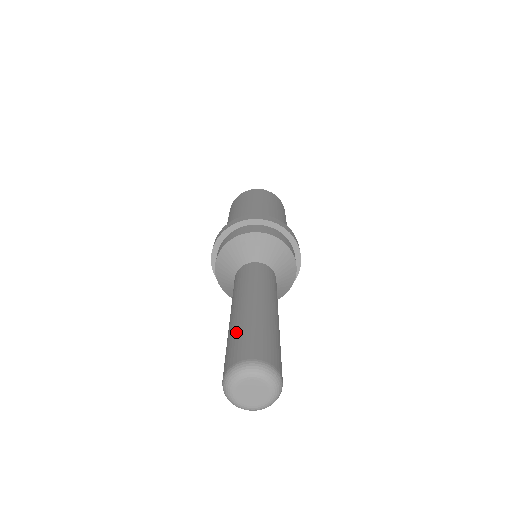
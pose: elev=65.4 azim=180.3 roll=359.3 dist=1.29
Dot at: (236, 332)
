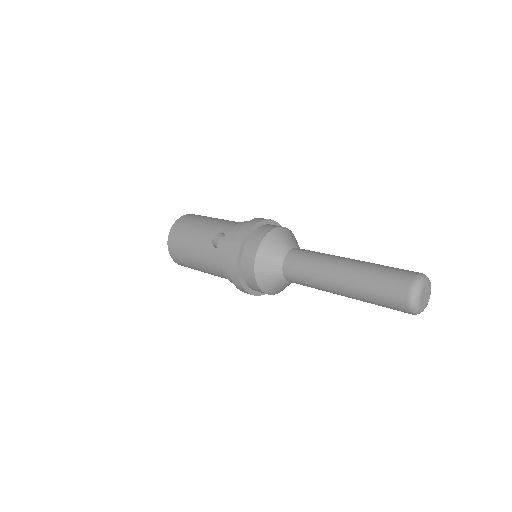
Dot at: (382, 266)
